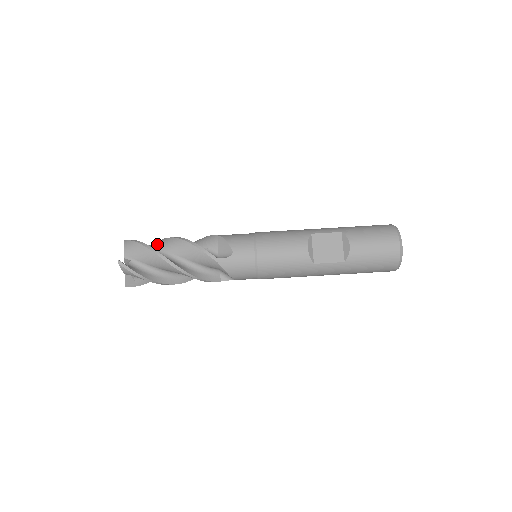
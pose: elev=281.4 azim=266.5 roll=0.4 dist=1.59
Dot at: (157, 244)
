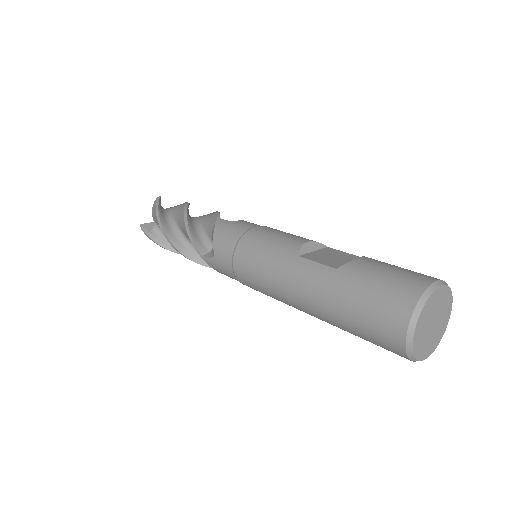
Dot at: occluded
